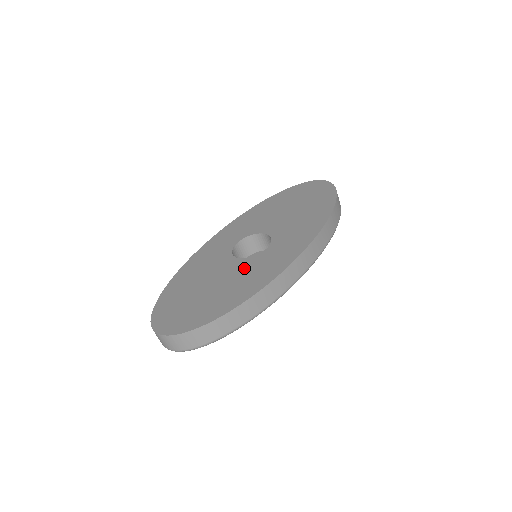
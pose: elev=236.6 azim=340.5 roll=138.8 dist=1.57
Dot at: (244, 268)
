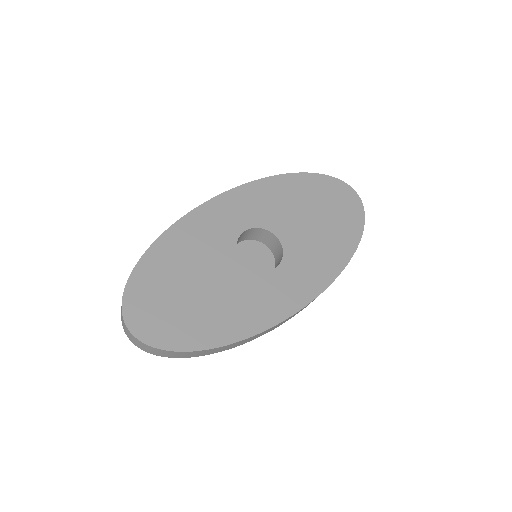
Dot at: (245, 284)
